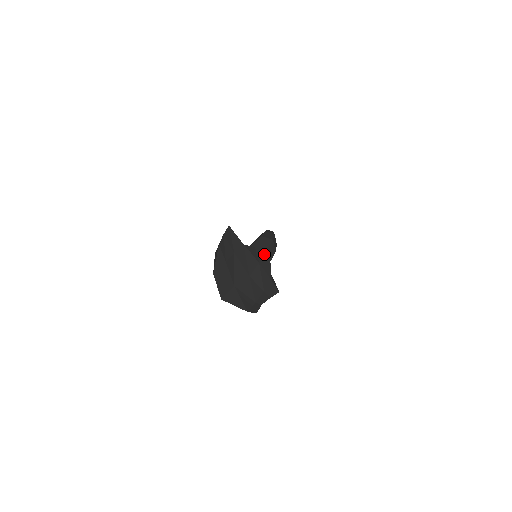
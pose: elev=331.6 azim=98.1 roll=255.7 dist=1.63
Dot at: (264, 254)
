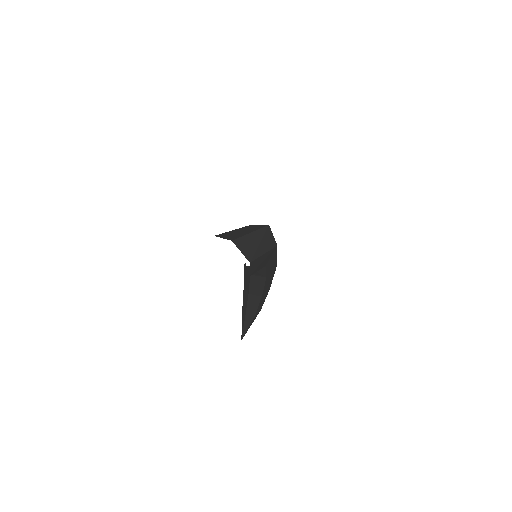
Dot at: occluded
